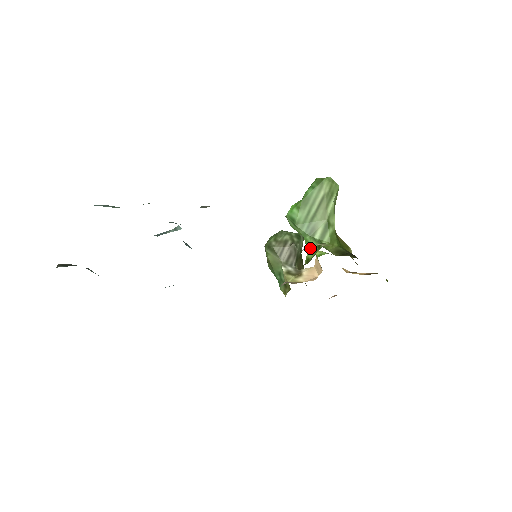
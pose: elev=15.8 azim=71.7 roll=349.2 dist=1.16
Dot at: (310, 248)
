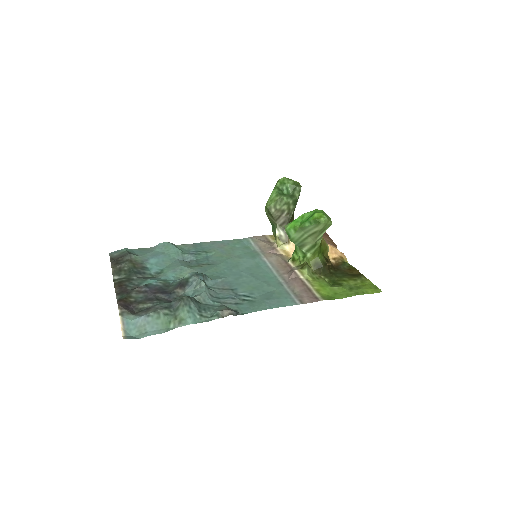
Dot at: (297, 253)
